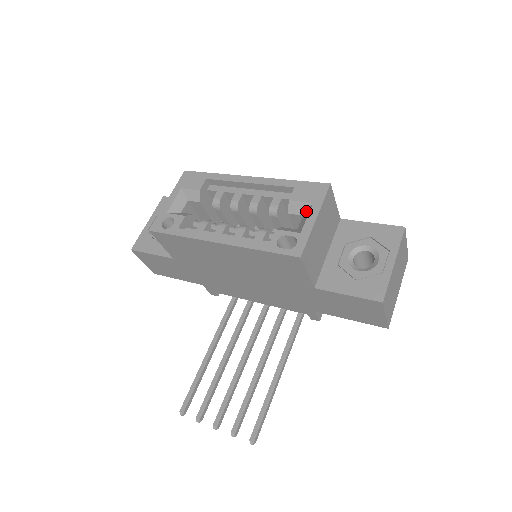
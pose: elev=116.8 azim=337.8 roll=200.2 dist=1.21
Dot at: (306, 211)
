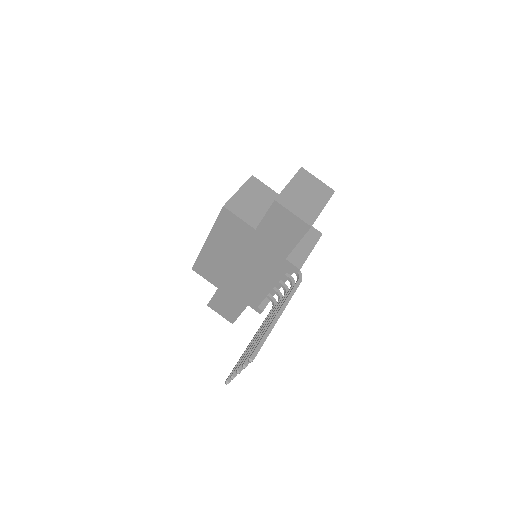
Dot at: occluded
